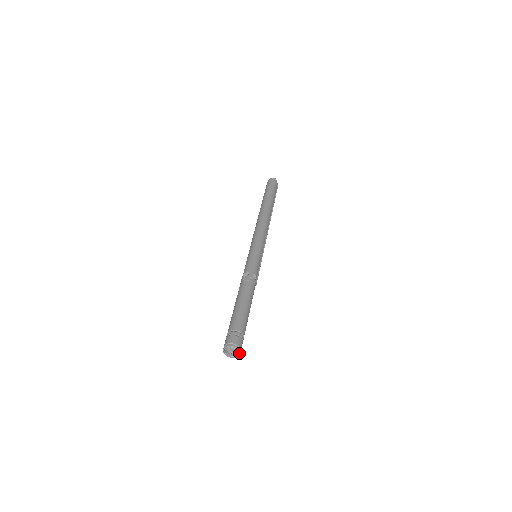
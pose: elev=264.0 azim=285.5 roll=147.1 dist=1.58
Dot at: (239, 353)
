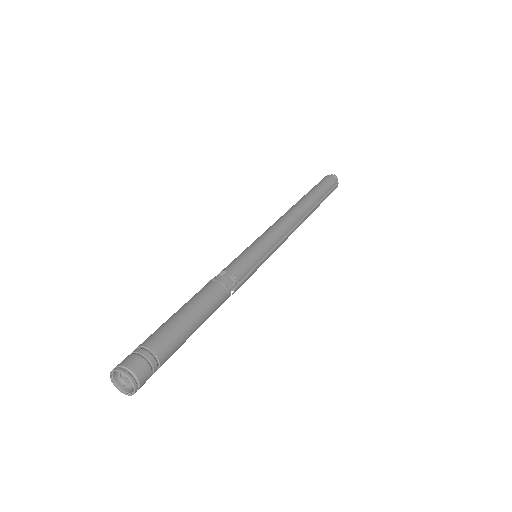
Dot at: (133, 388)
